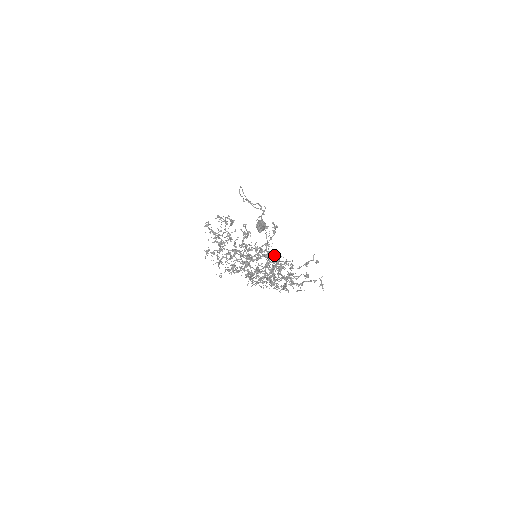
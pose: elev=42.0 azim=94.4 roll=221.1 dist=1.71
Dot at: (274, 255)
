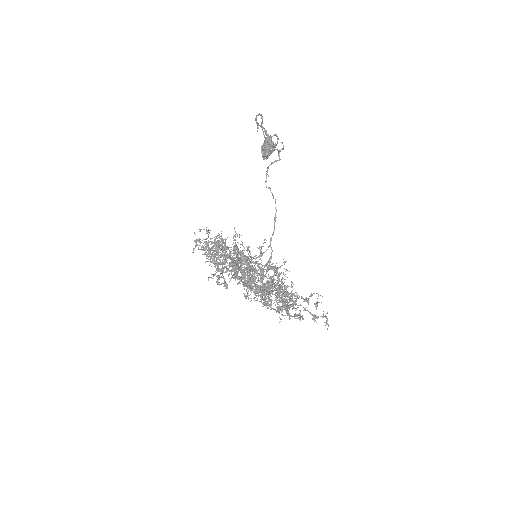
Dot at: (283, 309)
